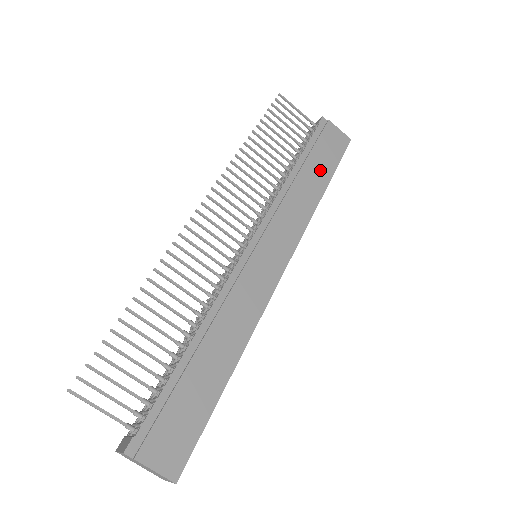
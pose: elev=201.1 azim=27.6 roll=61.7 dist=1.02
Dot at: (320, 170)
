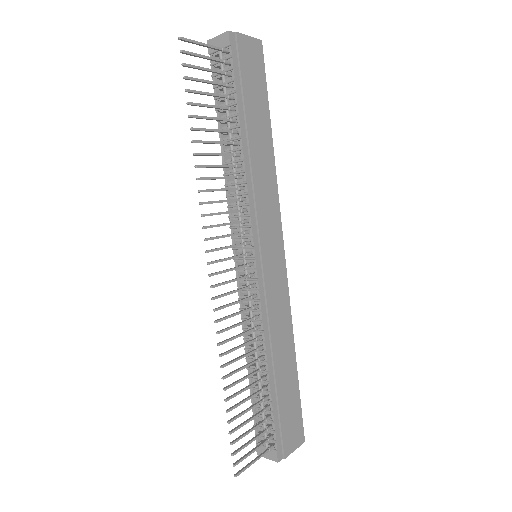
Dot at: (260, 117)
